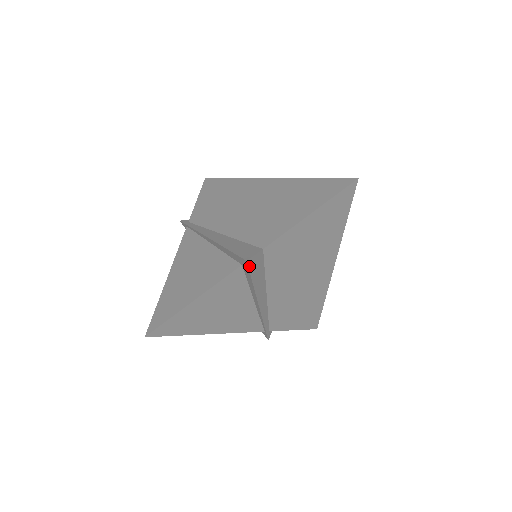
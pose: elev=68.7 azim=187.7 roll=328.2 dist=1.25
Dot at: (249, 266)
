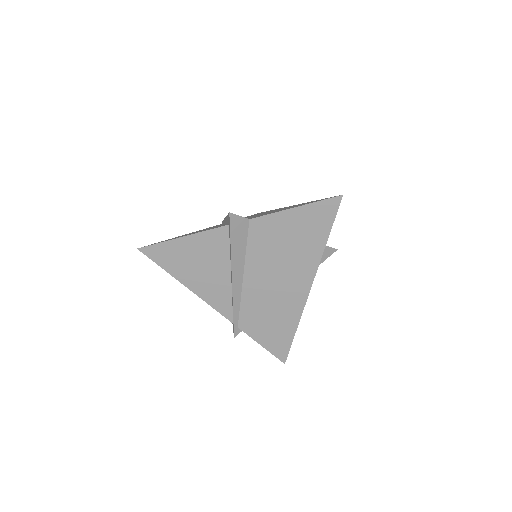
Dot at: (231, 221)
